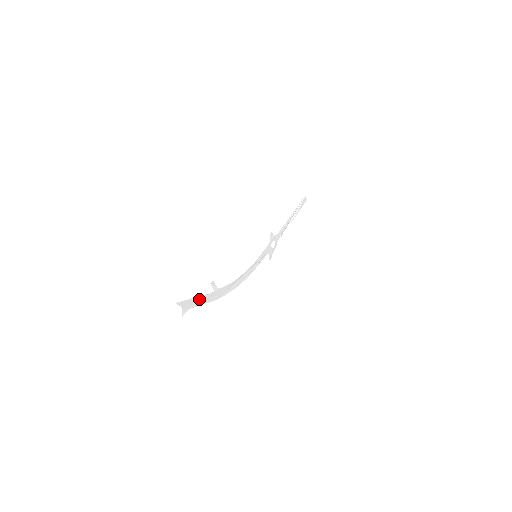
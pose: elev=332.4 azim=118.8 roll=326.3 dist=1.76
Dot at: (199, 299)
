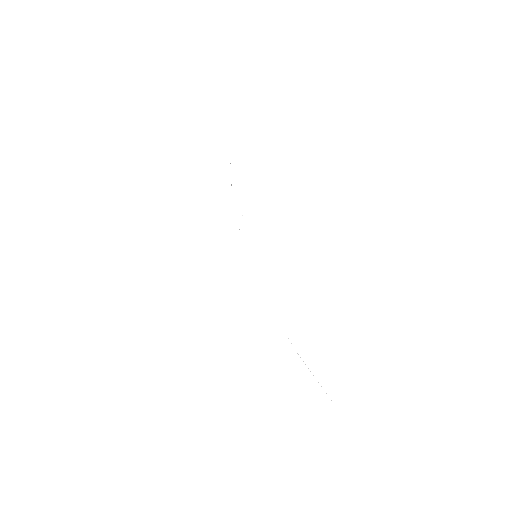
Dot at: occluded
